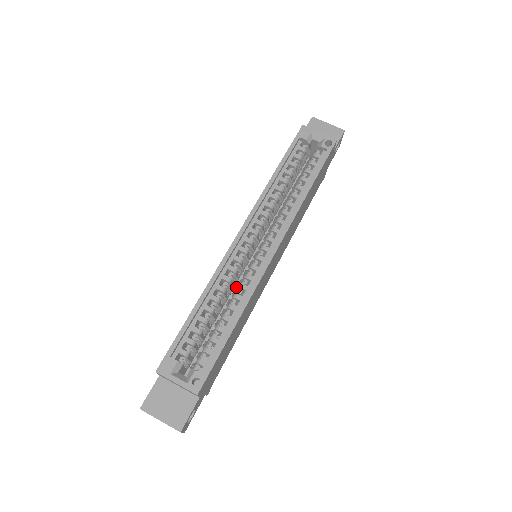
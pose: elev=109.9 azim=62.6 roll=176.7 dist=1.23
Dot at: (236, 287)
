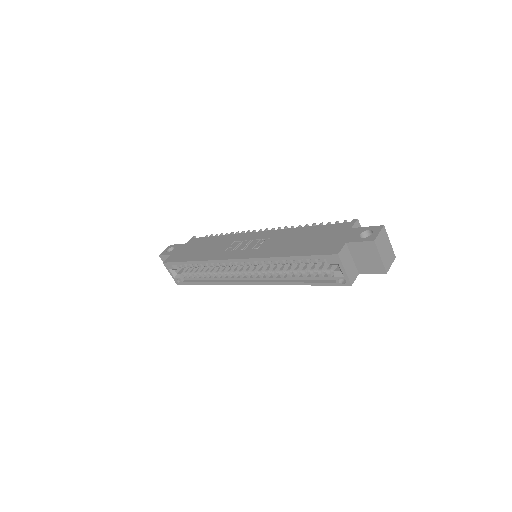
Dot at: occluded
